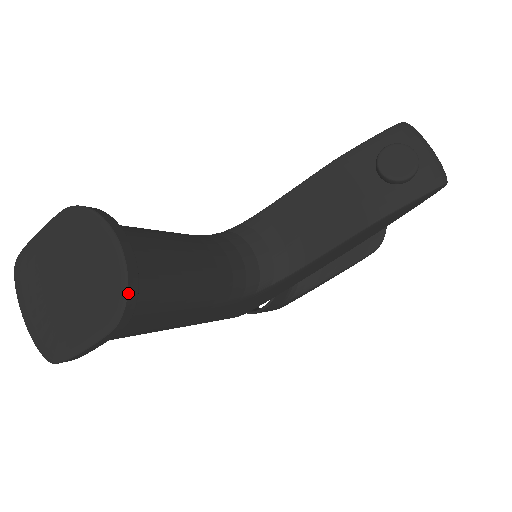
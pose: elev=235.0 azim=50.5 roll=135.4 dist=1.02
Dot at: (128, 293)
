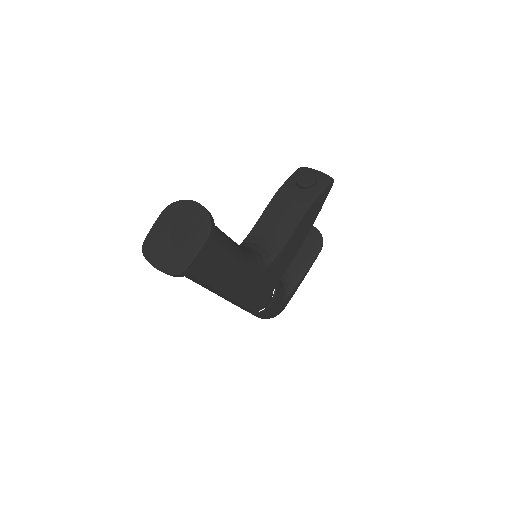
Dot at: (210, 218)
